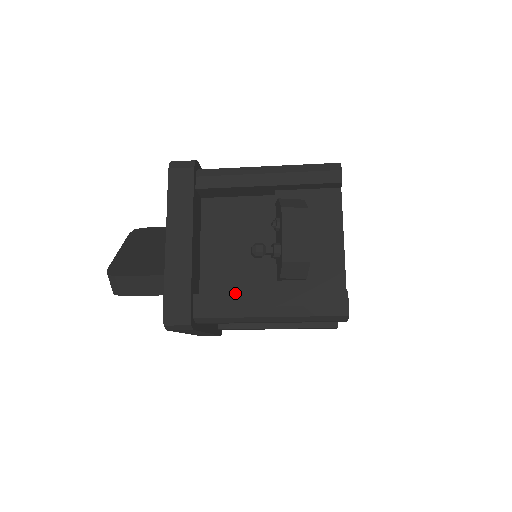
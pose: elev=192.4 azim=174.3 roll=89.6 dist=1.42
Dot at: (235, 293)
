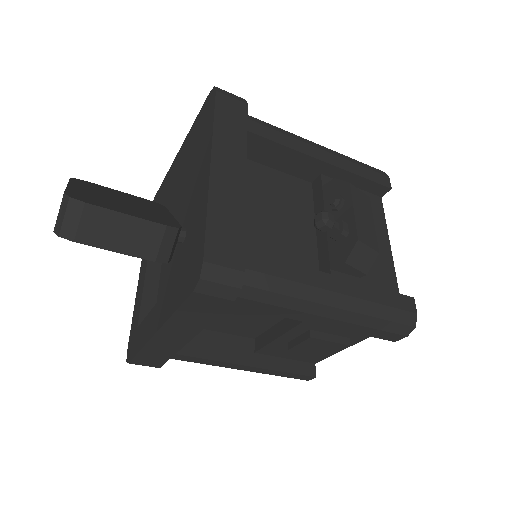
Dot at: (296, 264)
